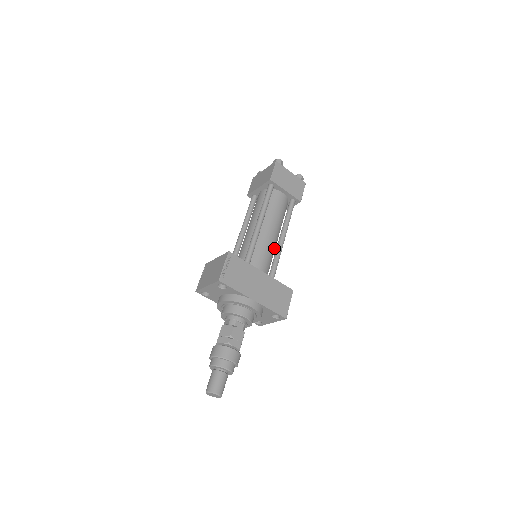
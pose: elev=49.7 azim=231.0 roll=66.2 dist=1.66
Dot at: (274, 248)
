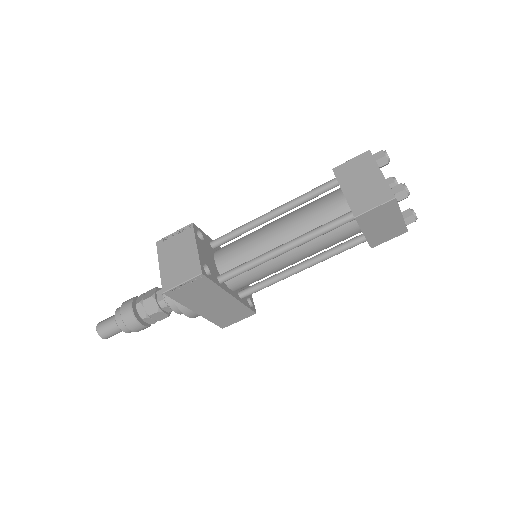
Dot at: occluded
